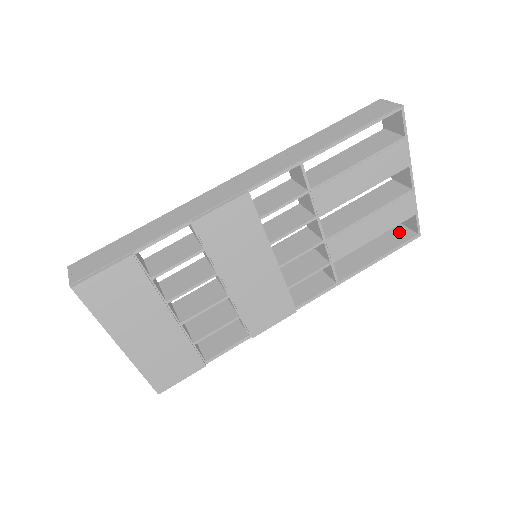
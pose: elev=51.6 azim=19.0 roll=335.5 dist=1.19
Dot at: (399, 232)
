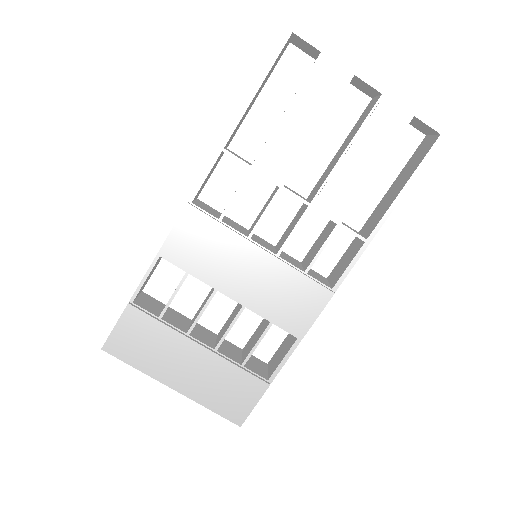
Dot at: (424, 146)
